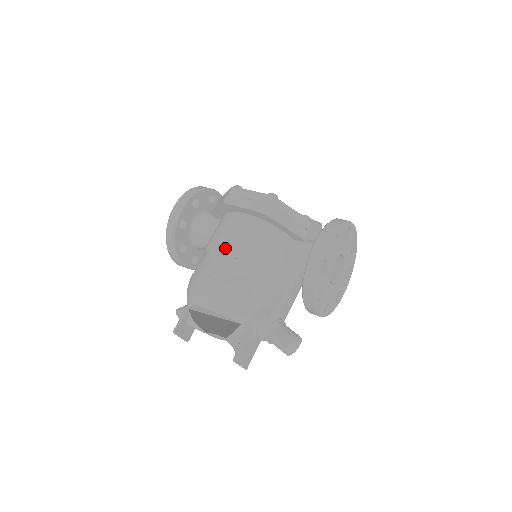
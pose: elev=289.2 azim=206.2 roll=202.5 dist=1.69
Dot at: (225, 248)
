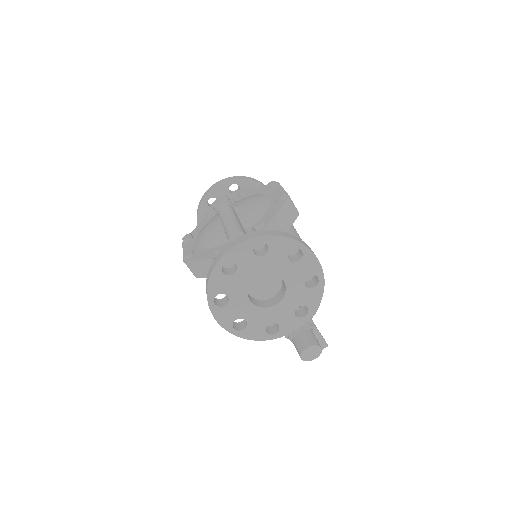
Dot at: occluded
